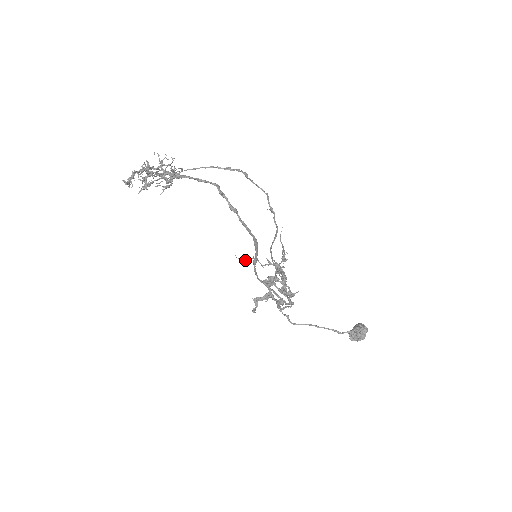
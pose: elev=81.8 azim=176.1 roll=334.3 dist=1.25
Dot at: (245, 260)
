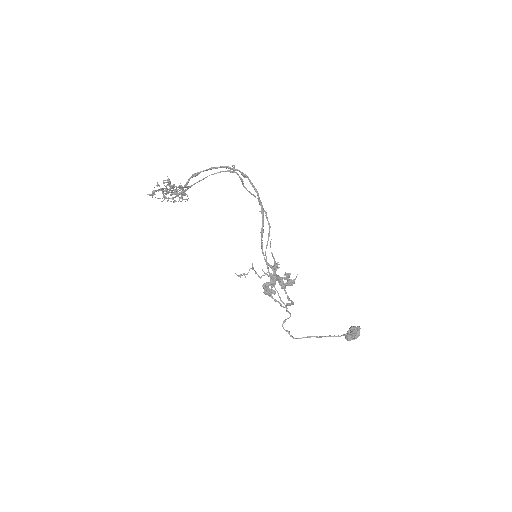
Dot at: (245, 274)
